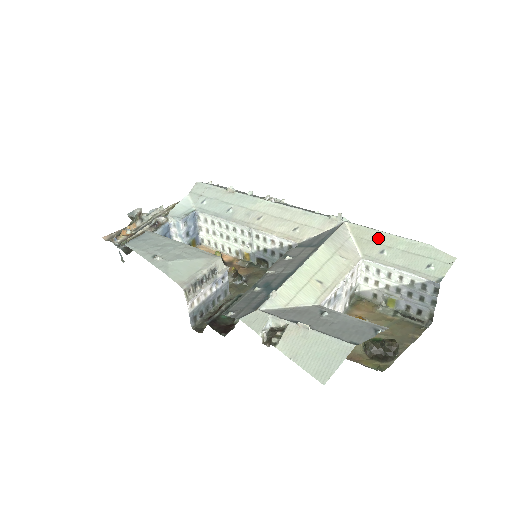
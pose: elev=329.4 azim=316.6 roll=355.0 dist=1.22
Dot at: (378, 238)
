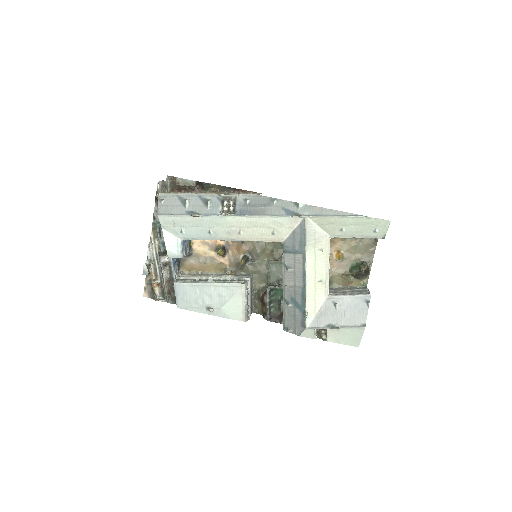
Dot at: (335, 222)
